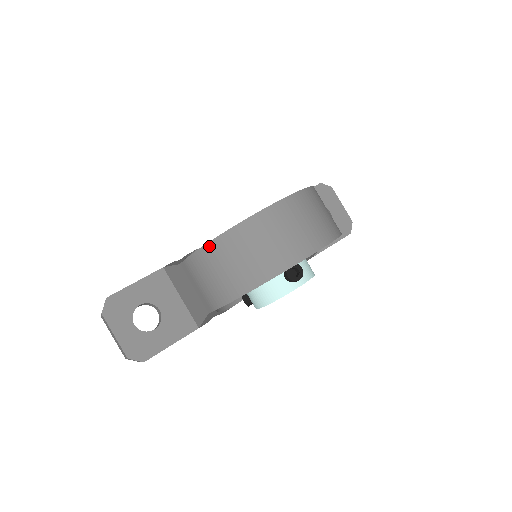
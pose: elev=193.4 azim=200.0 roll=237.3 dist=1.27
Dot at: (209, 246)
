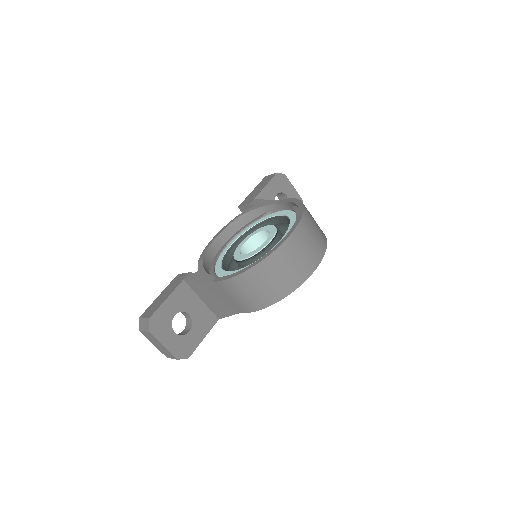
Dot at: (248, 272)
